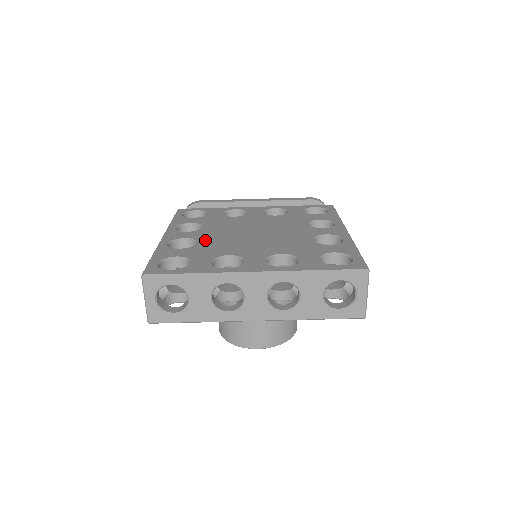
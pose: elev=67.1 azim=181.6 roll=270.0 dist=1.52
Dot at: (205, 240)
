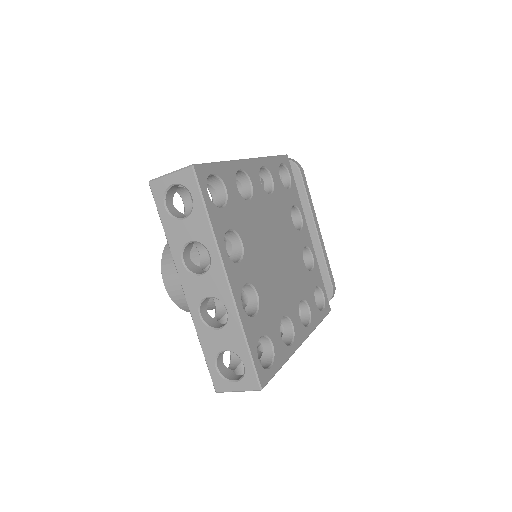
Dot at: (255, 207)
